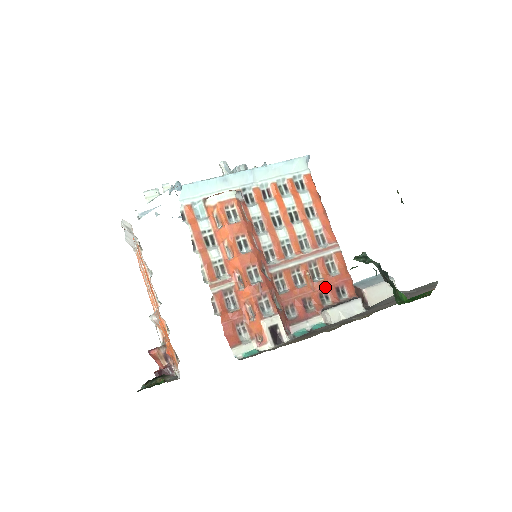
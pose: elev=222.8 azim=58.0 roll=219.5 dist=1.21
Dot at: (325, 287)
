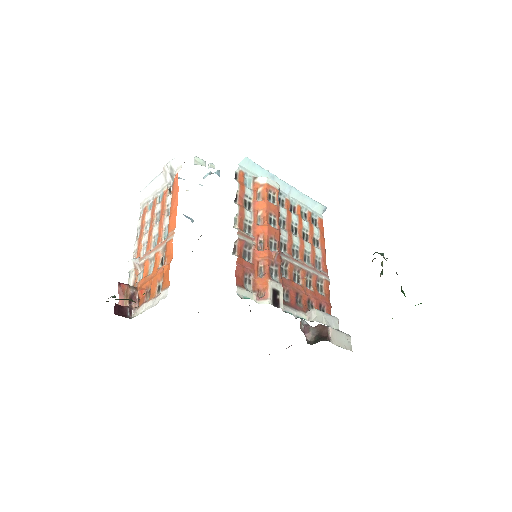
Dot at: (313, 297)
